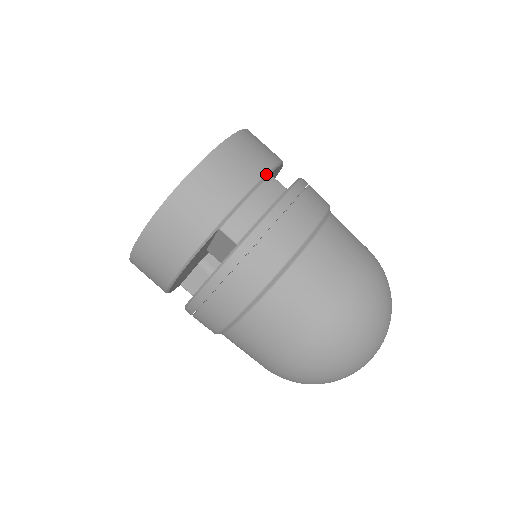
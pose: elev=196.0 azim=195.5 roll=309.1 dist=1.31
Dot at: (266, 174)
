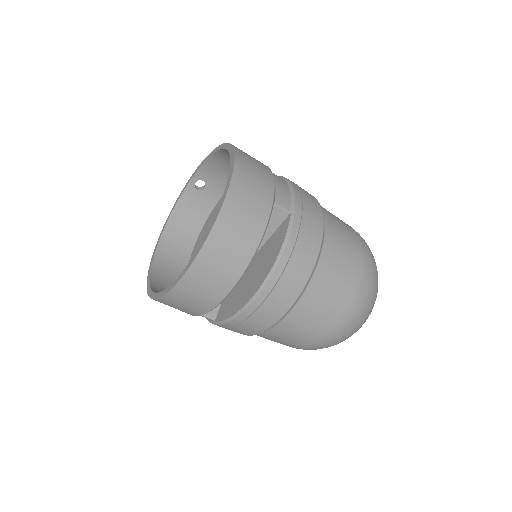
Dot at: (267, 166)
